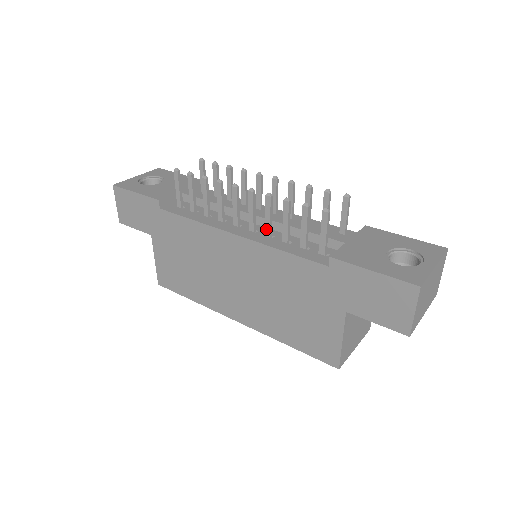
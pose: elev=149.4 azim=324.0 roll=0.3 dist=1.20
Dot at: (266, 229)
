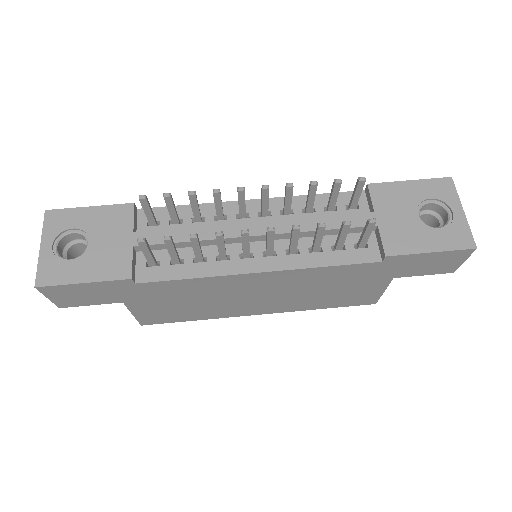
Dot at: (291, 250)
